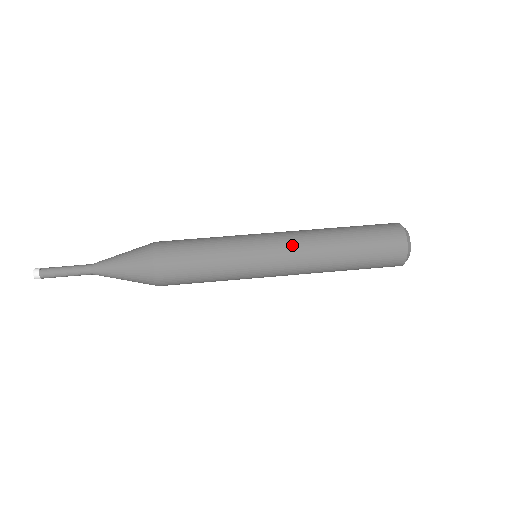
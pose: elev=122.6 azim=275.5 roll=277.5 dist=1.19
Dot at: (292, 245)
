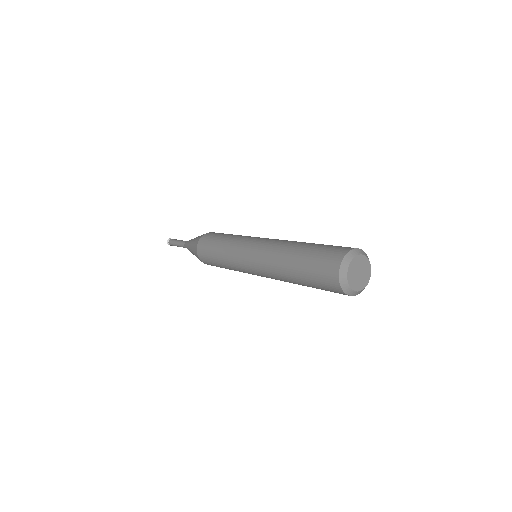
Dot at: occluded
